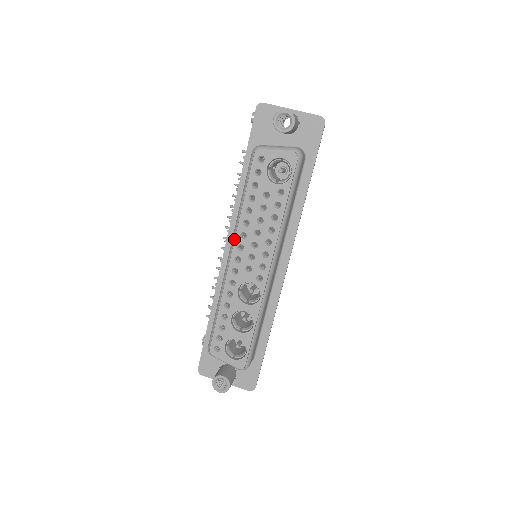
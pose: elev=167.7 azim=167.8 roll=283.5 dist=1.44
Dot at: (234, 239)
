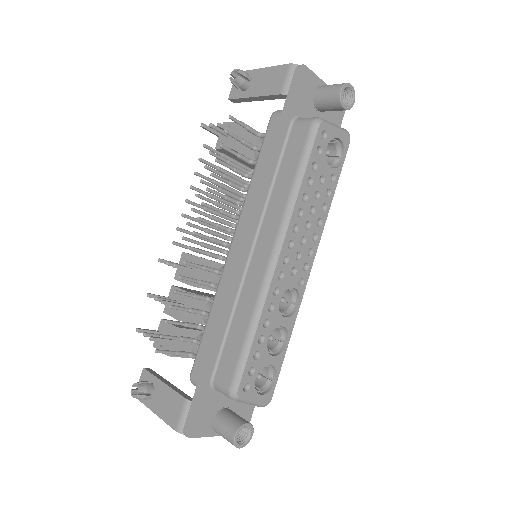
Dot at: (285, 233)
